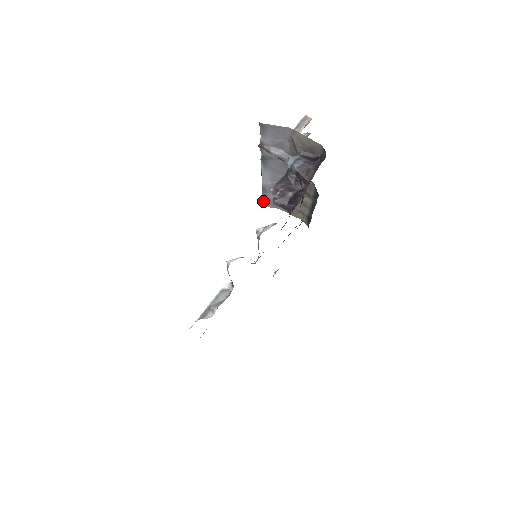
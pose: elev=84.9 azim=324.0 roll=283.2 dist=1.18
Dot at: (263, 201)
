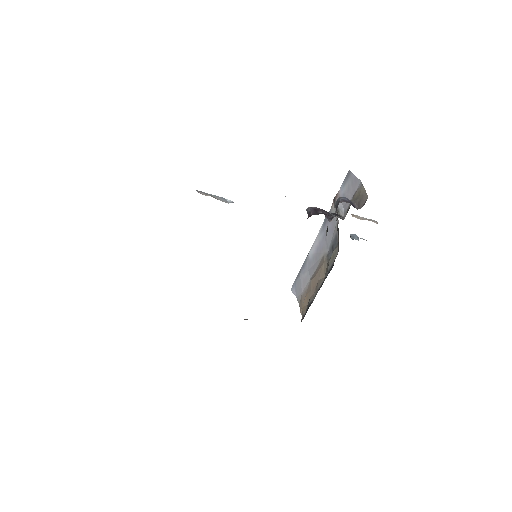
Dot at: (295, 281)
